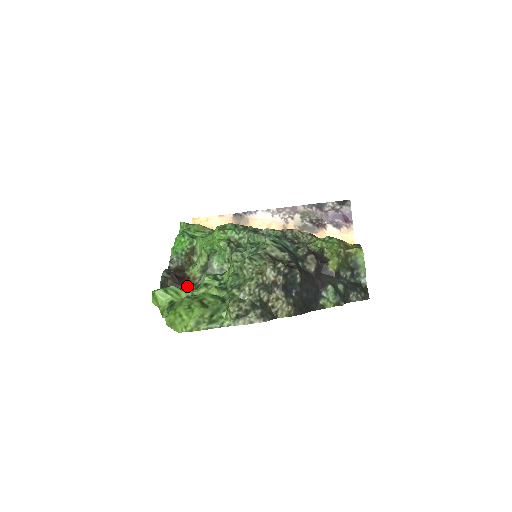
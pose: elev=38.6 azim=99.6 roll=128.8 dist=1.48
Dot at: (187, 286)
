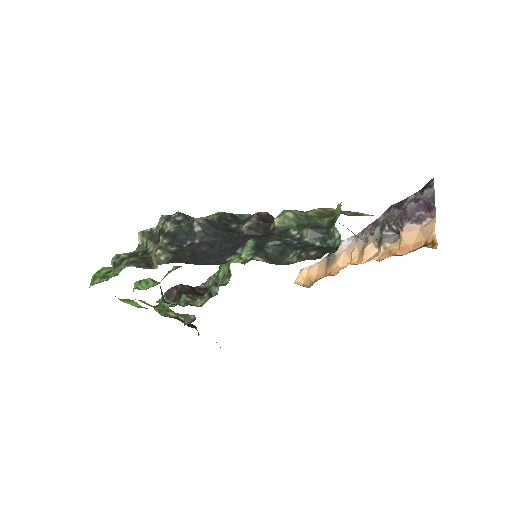
Dot at: (189, 294)
